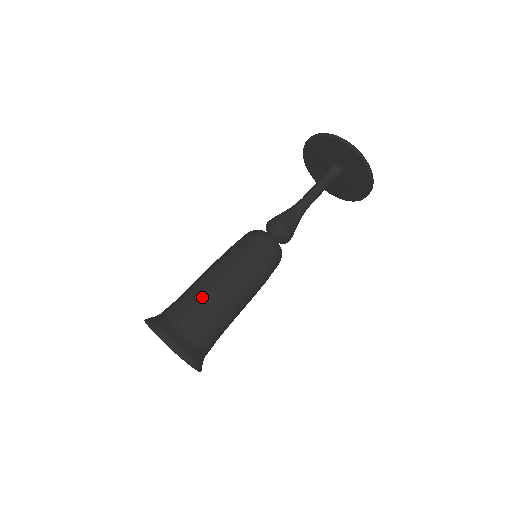
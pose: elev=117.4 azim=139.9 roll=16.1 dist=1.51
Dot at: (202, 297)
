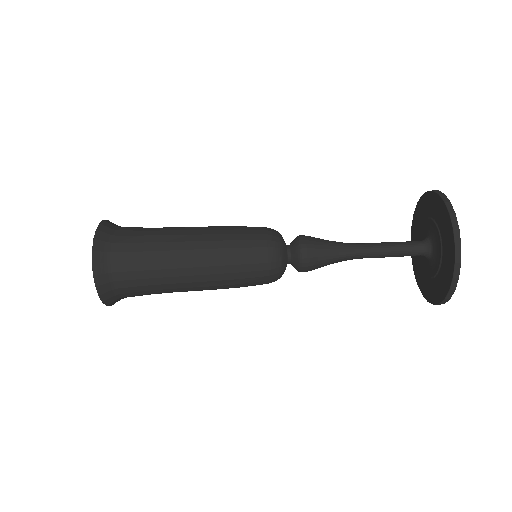
Dot at: (159, 240)
